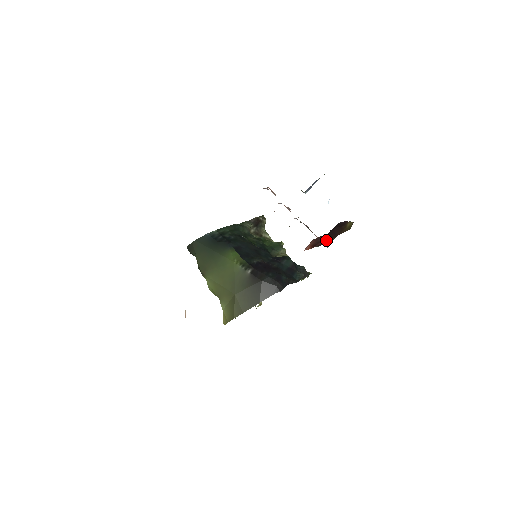
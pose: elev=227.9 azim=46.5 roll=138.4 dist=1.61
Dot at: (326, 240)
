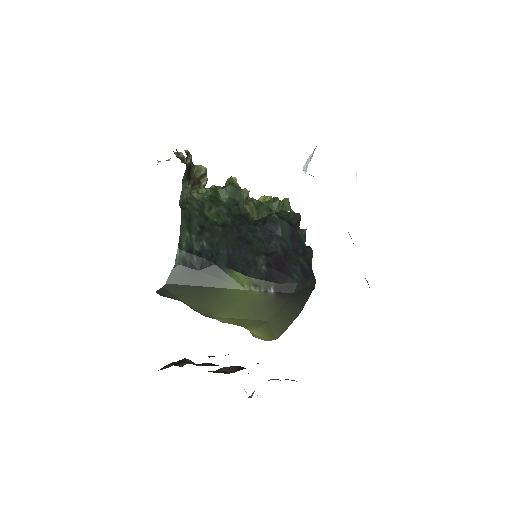
Dot at: occluded
